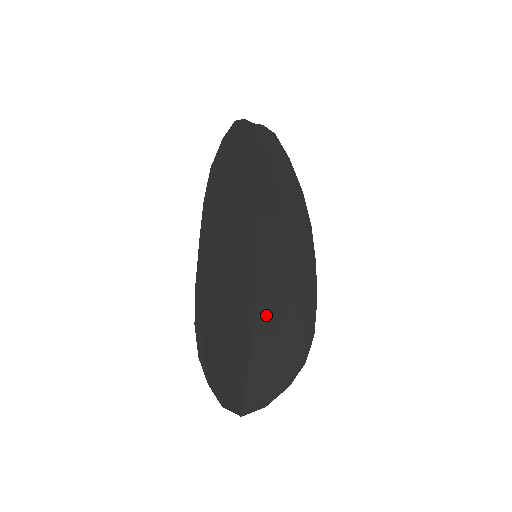
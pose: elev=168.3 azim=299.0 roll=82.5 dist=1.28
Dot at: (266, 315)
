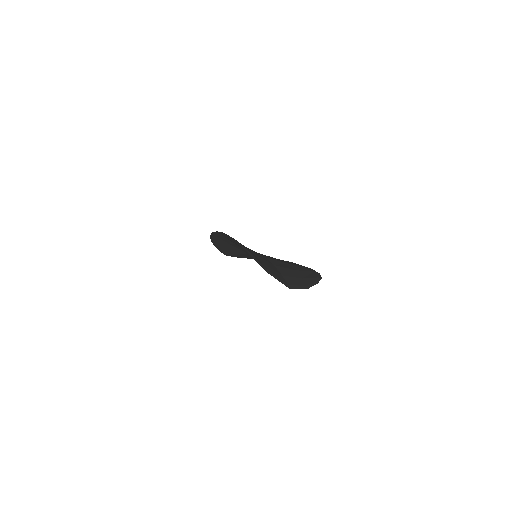
Dot at: (278, 263)
